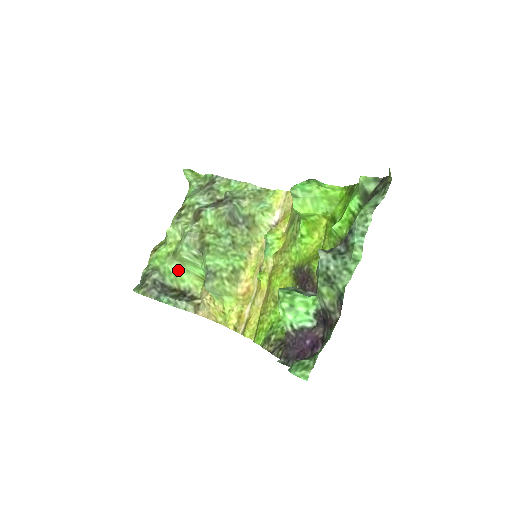
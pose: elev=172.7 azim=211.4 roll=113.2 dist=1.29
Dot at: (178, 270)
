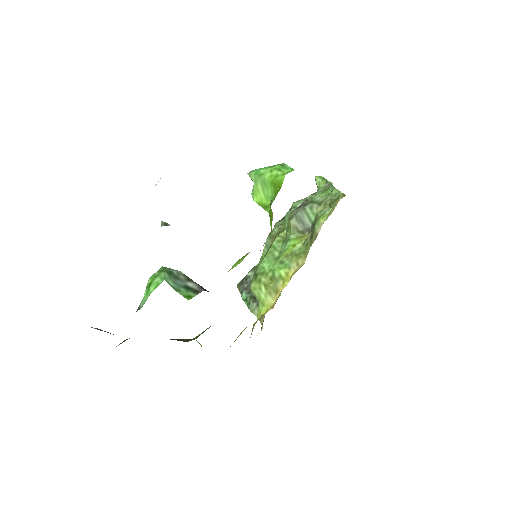
Dot at: occluded
